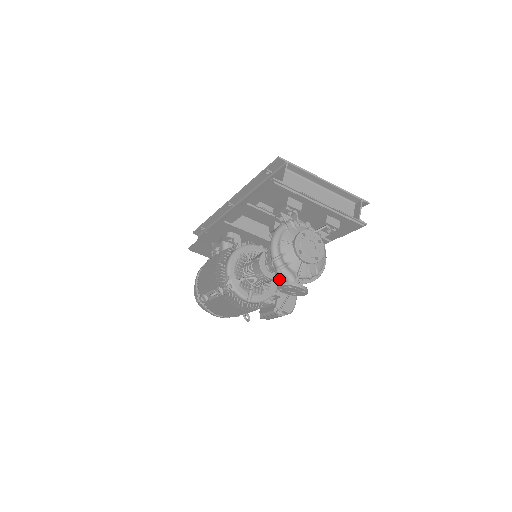
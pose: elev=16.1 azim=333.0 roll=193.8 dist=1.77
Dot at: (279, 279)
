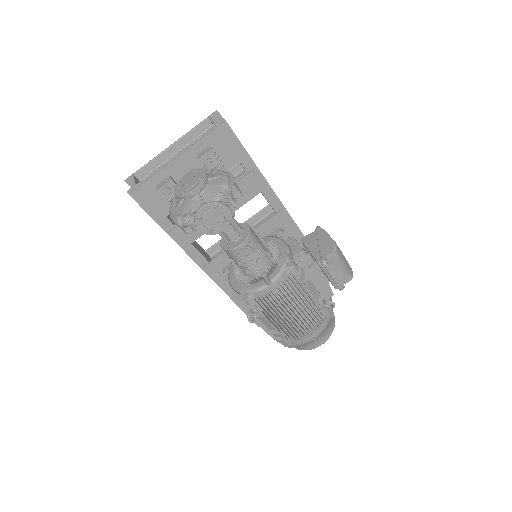
Dot at: (282, 242)
